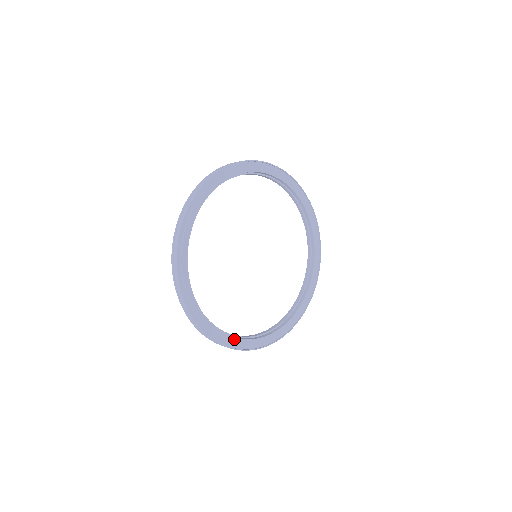
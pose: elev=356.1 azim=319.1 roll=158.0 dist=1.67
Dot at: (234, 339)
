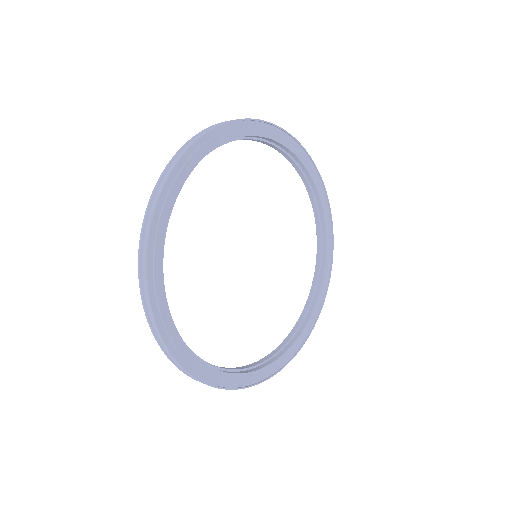
Dot at: (227, 375)
